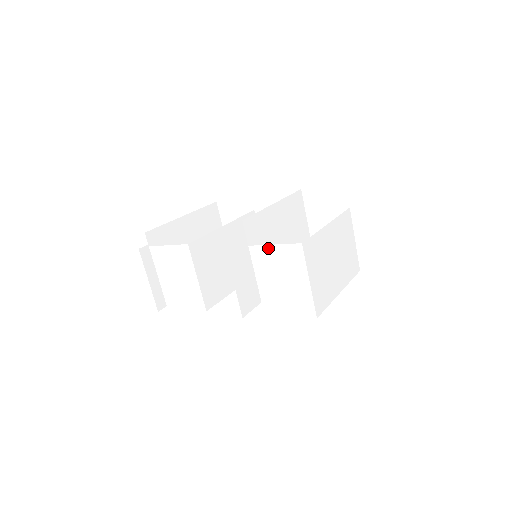
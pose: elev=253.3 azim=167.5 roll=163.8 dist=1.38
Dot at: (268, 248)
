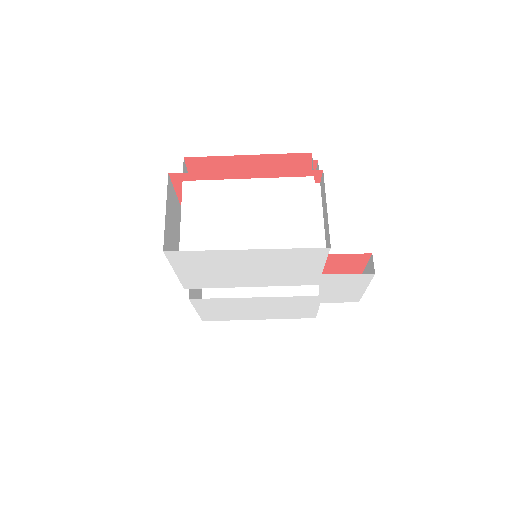
Dot at: occluded
